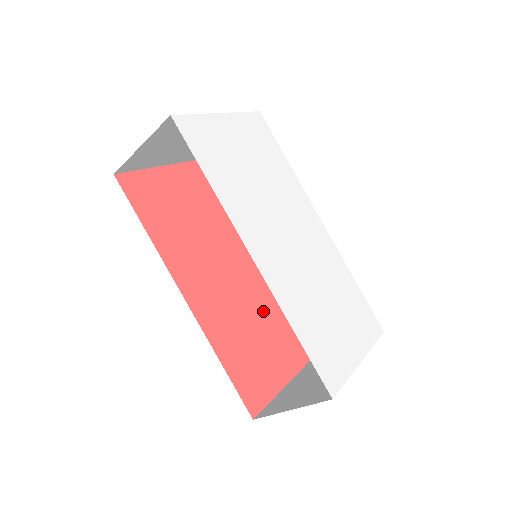
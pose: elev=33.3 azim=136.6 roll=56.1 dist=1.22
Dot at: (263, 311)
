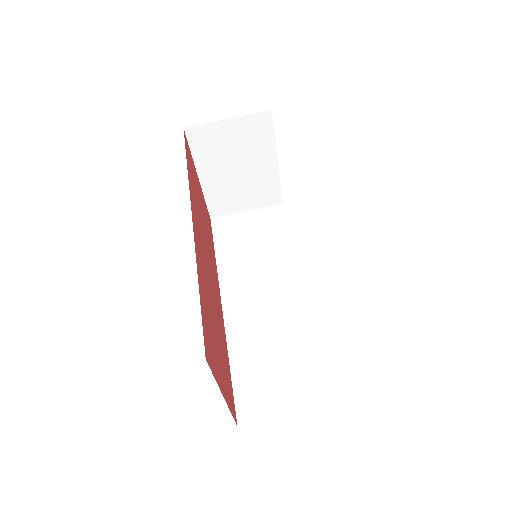
Dot at: (219, 327)
